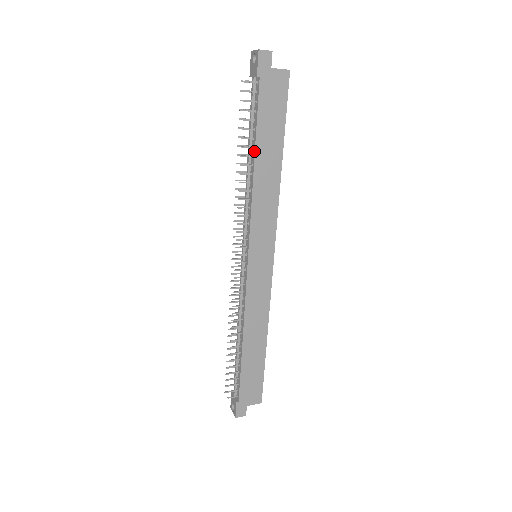
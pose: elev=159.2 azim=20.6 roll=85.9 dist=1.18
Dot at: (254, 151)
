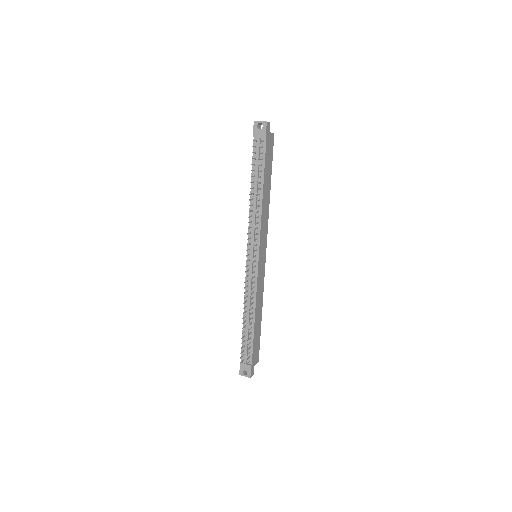
Dot at: (262, 185)
